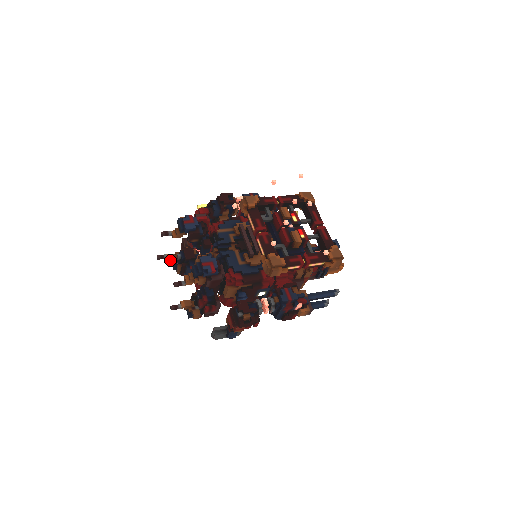
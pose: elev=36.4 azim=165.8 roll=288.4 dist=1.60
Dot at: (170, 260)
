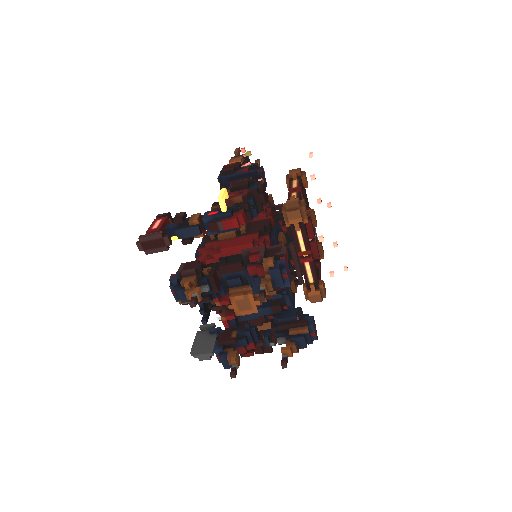
Dot at: occluded
